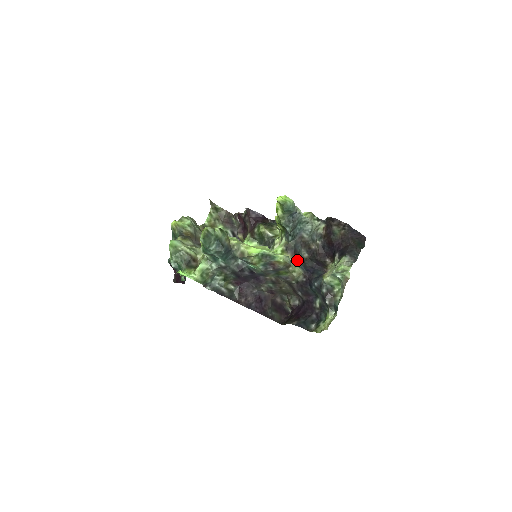
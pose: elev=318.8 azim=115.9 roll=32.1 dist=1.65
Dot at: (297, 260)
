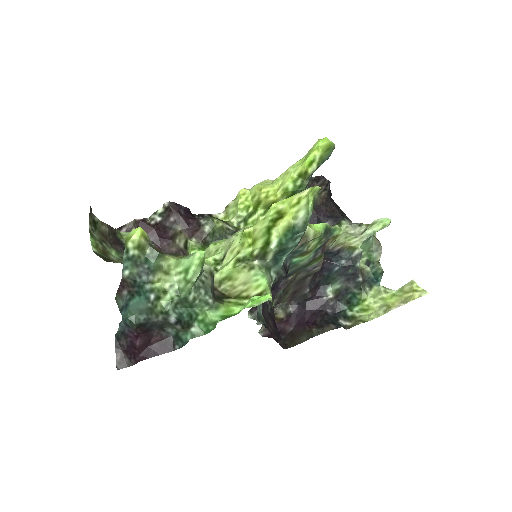
Dot at: occluded
